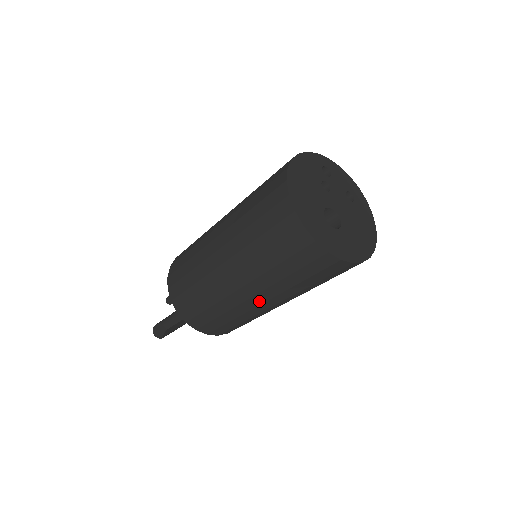
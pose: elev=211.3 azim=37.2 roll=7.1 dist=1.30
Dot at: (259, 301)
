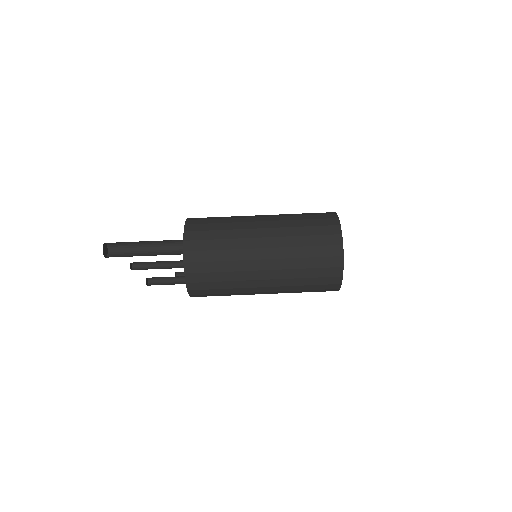
Dot at: (262, 220)
